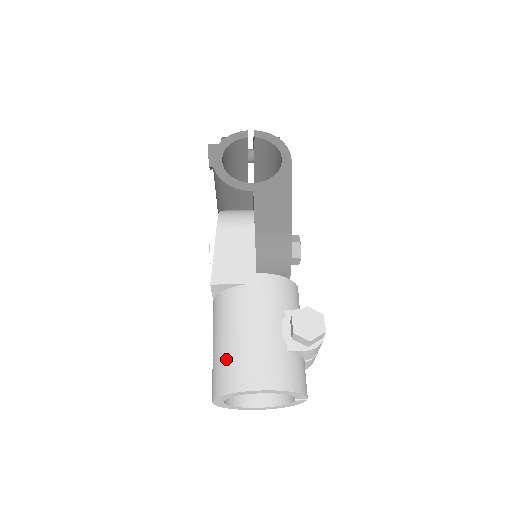
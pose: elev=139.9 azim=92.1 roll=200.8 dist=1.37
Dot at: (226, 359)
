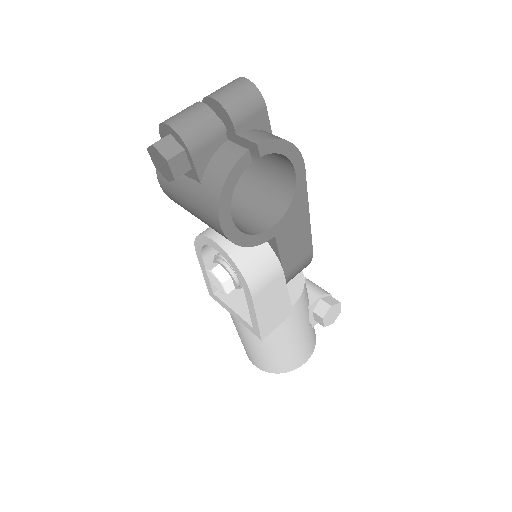
Dot at: (277, 360)
